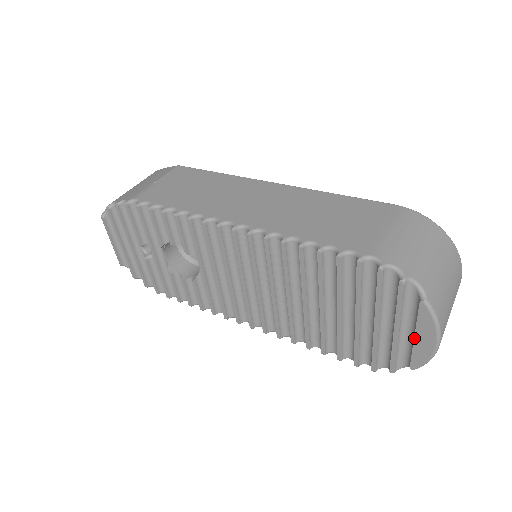
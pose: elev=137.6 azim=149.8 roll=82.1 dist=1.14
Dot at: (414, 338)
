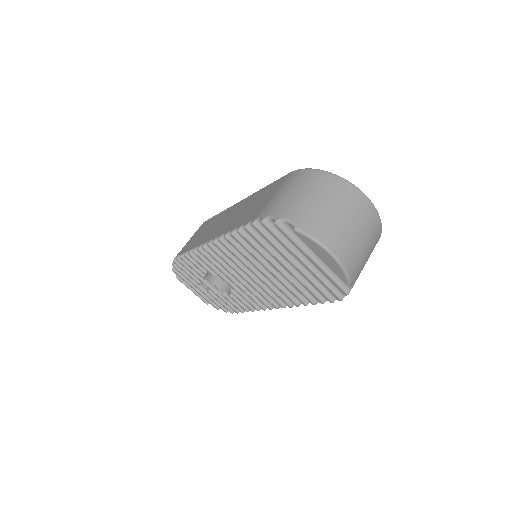
Dot at: (321, 259)
